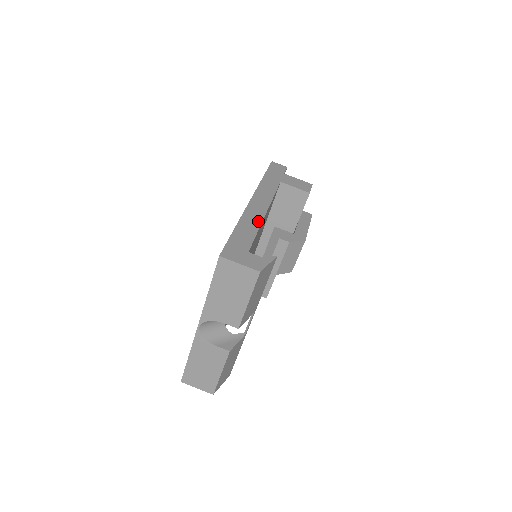
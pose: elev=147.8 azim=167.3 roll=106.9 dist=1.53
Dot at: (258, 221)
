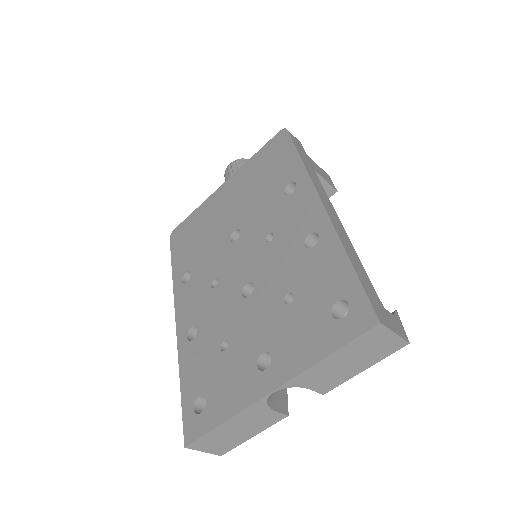
Dot at: (352, 246)
